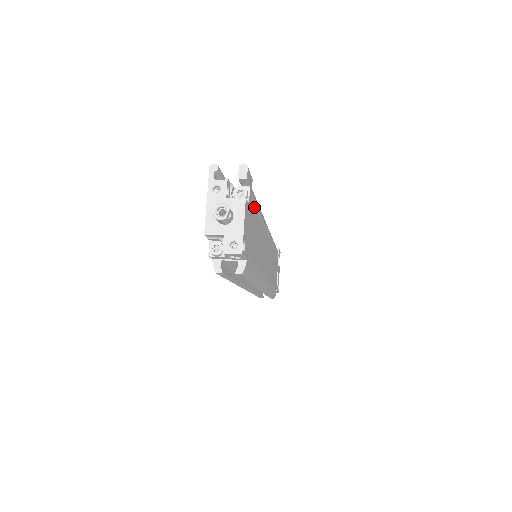
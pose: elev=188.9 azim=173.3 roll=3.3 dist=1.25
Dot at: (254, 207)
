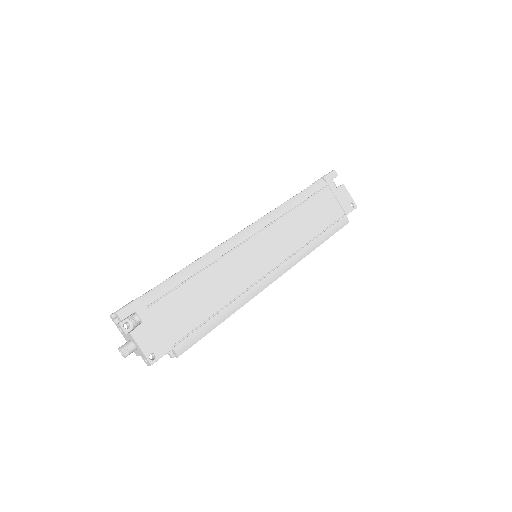
Dot at: (168, 296)
